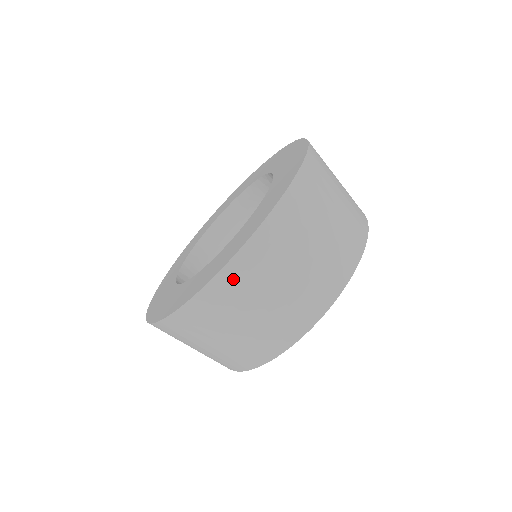
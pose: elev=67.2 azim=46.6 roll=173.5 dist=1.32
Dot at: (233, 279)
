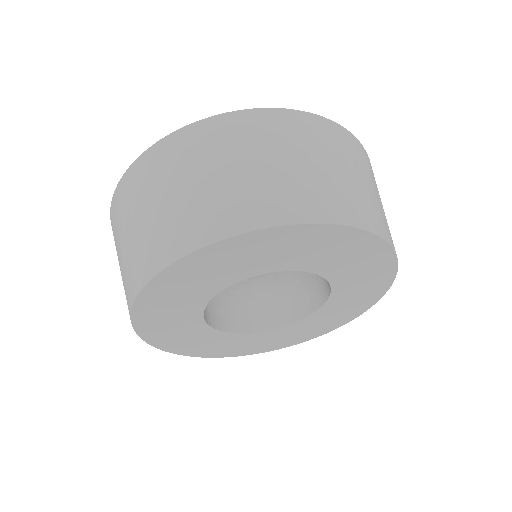
Dot at: (367, 159)
